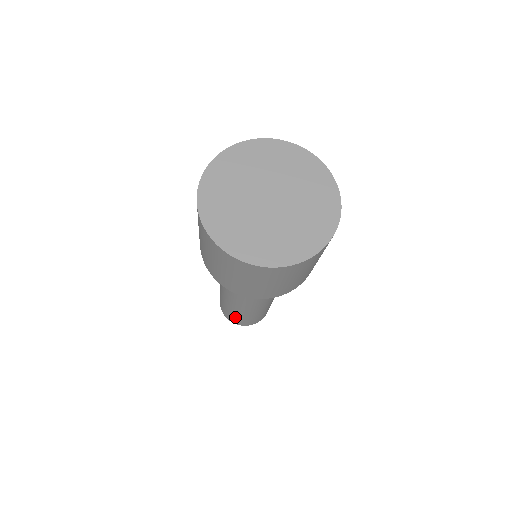
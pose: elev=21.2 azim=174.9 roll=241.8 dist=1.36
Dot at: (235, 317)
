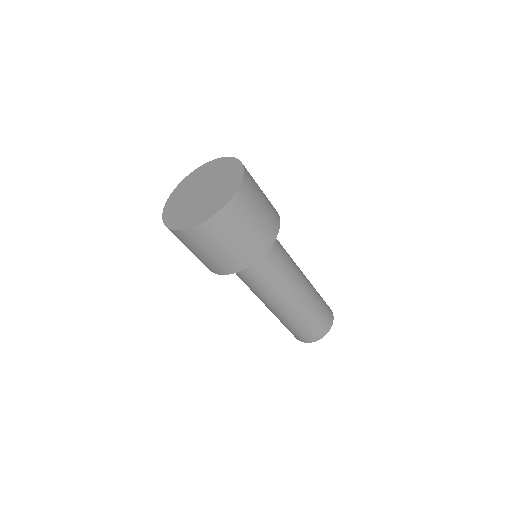
Dot at: (307, 329)
